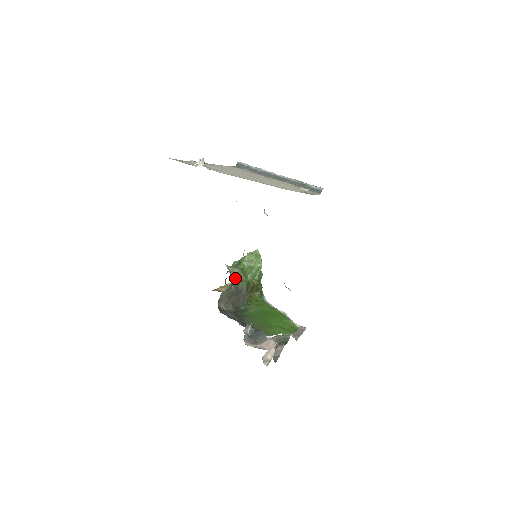
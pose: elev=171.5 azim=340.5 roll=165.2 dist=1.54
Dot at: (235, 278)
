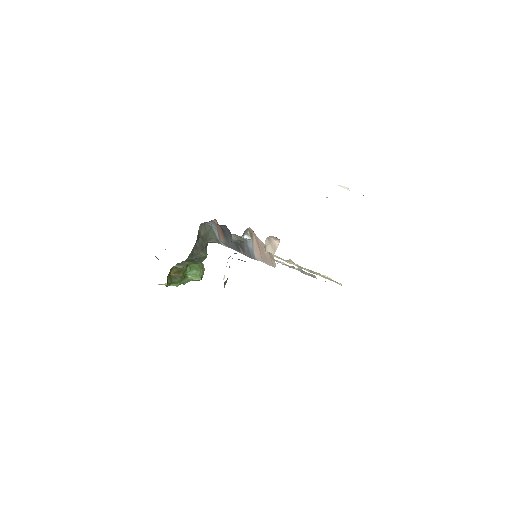
Dot at: occluded
